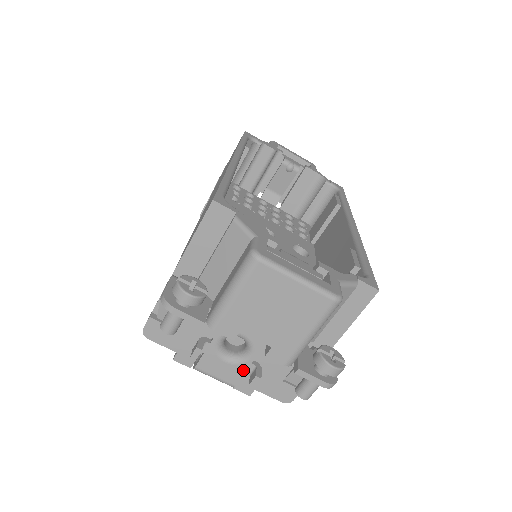
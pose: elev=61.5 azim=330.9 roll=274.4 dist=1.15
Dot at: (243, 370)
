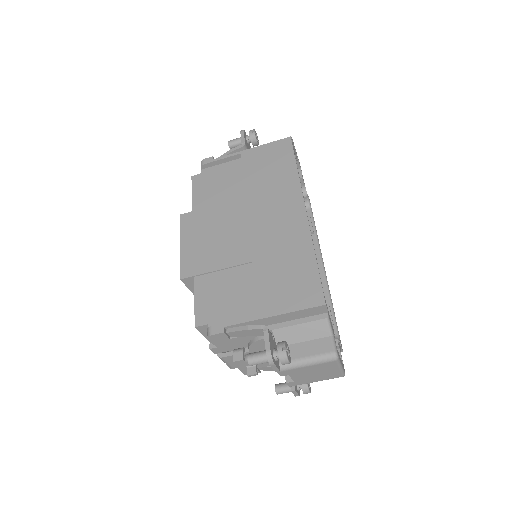
Dot at: (246, 364)
